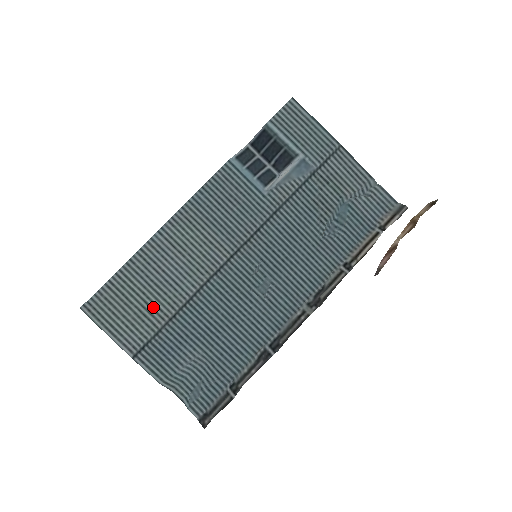
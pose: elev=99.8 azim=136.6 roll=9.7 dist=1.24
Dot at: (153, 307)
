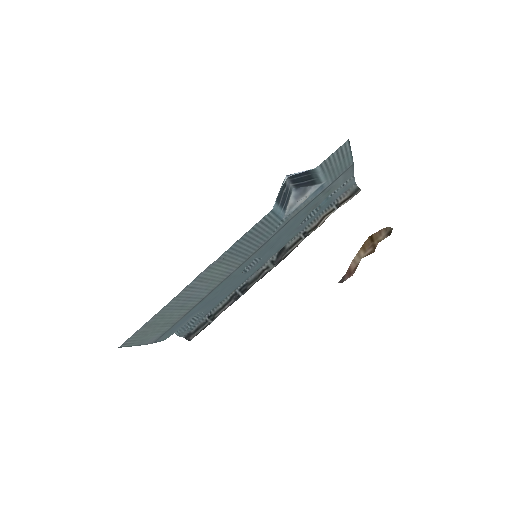
Dot at: (175, 317)
